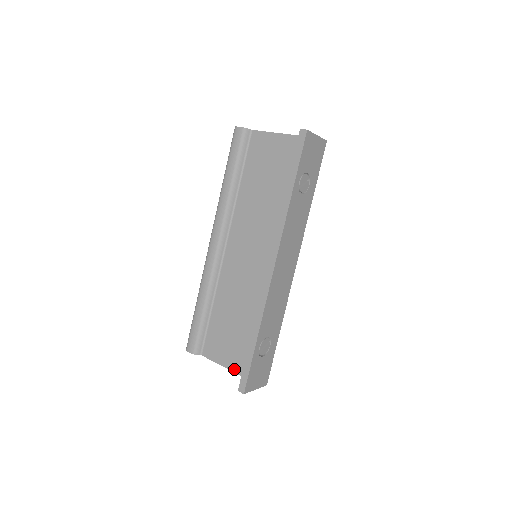
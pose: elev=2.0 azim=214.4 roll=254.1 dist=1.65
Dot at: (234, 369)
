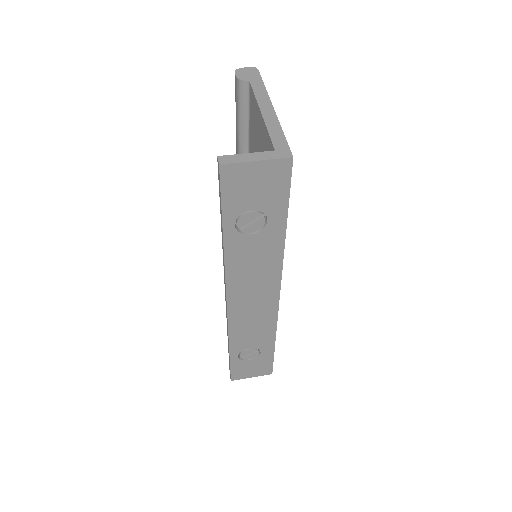
Dot at: occluded
